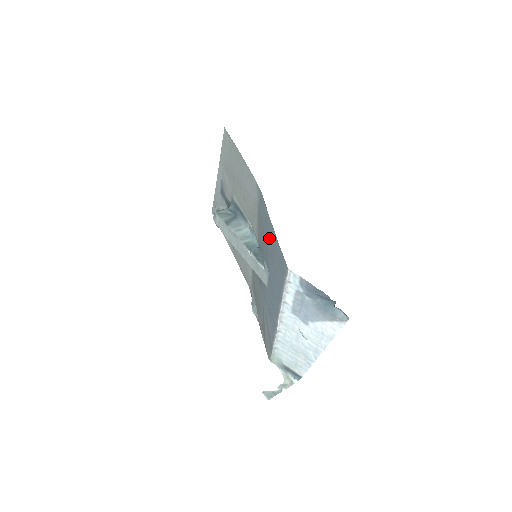
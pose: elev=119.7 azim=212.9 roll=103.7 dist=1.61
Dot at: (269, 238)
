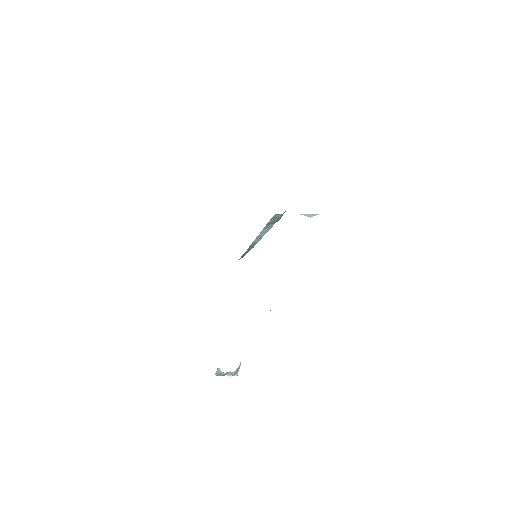
Dot at: occluded
